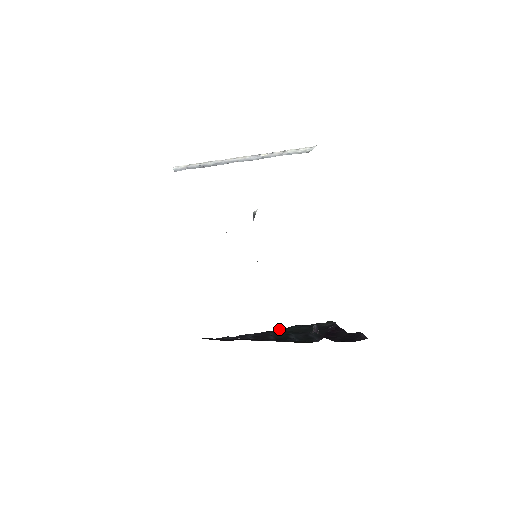
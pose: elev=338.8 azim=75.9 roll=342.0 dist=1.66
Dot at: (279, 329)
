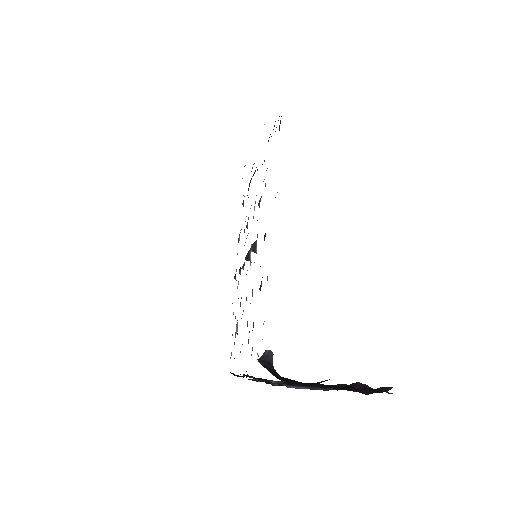
Dot at: occluded
